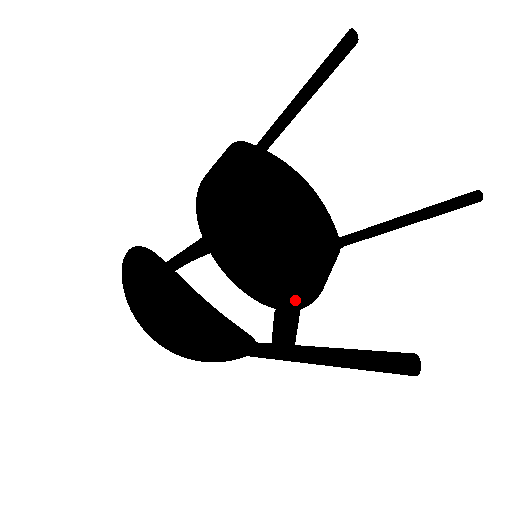
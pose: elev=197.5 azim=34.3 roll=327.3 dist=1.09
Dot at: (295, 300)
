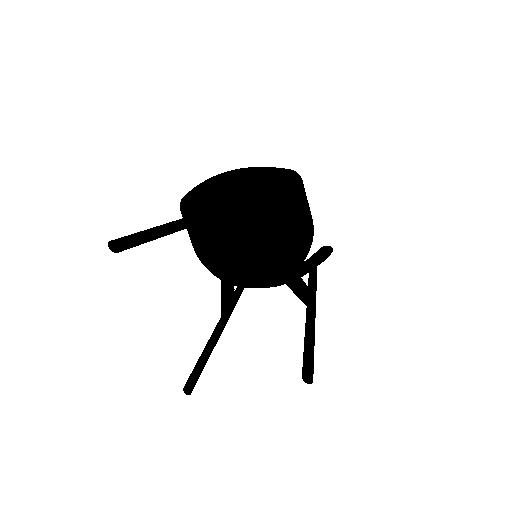
Dot at: (287, 281)
